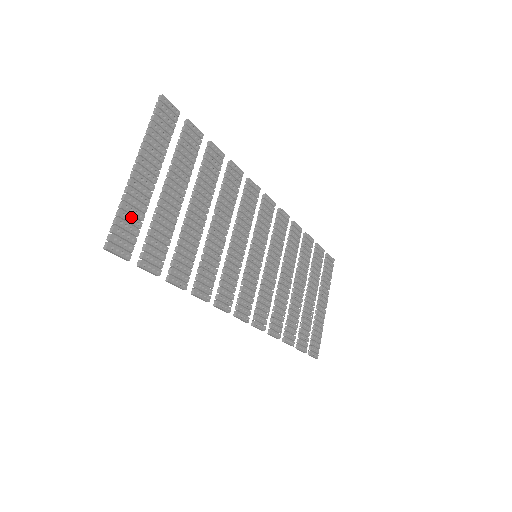
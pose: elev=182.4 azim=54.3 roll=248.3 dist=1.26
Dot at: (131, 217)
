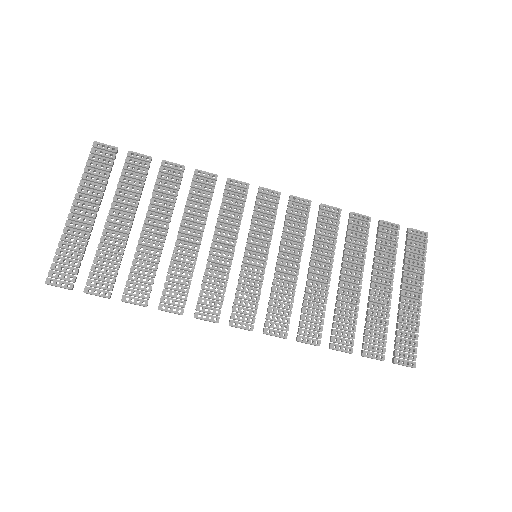
Dot at: (70, 252)
